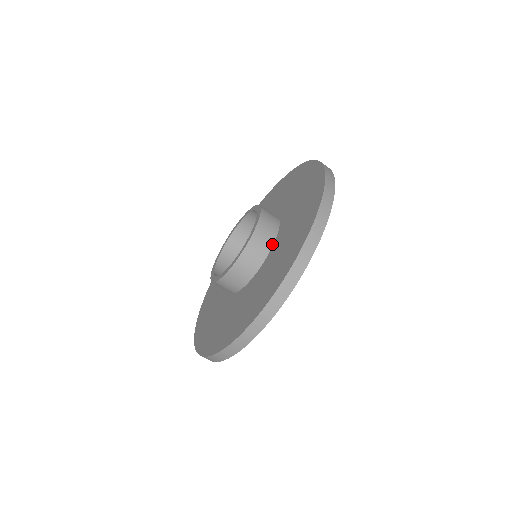
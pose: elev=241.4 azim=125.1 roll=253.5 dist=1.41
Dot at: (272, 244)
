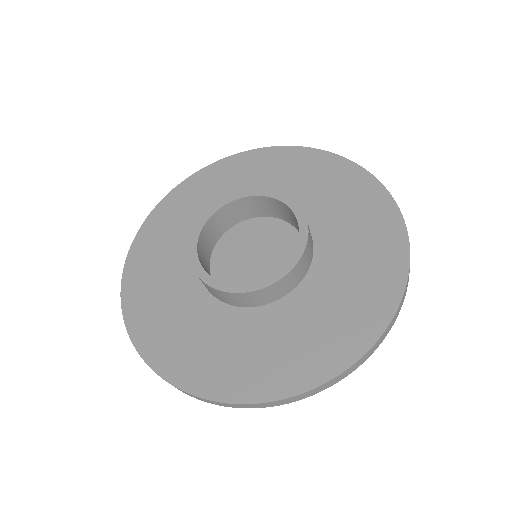
Dot at: (269, 302)
